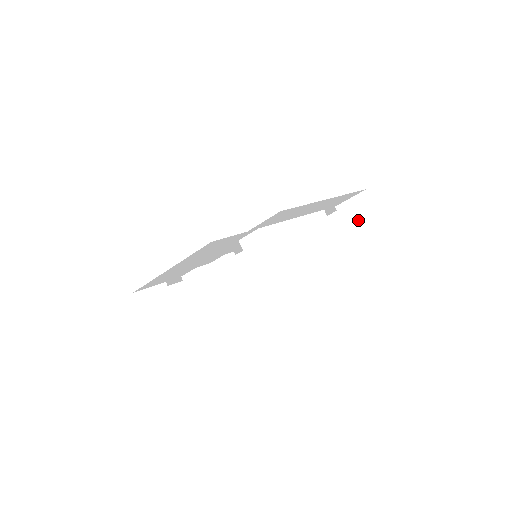
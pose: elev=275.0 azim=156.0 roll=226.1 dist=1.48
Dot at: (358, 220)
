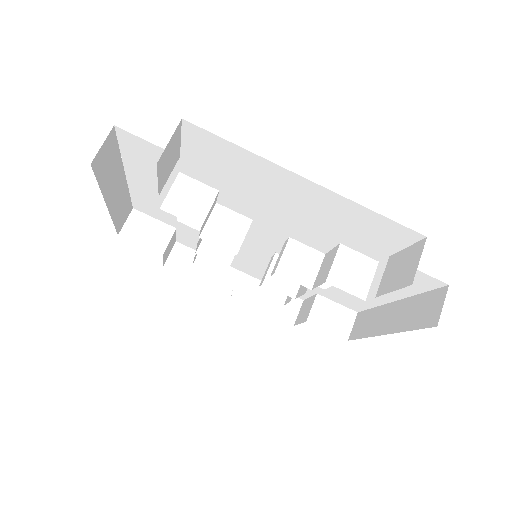
Dot at: (326, 326)
